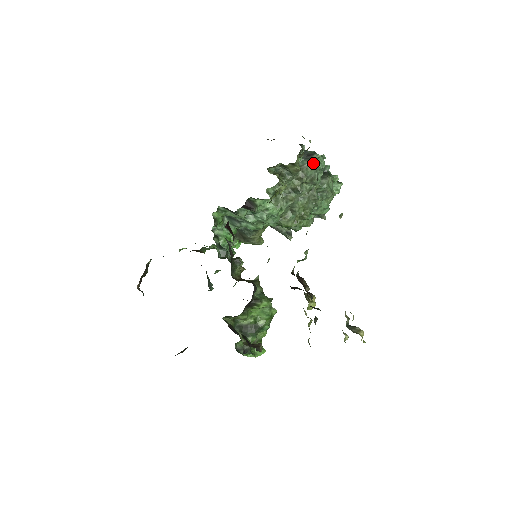
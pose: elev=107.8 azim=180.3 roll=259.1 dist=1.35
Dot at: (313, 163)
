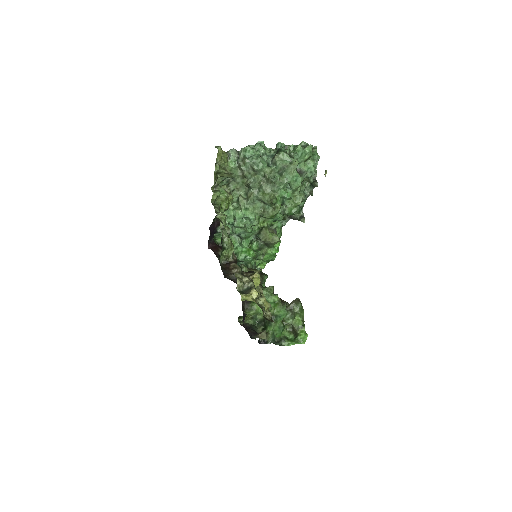
Dot at: (243, 158)
